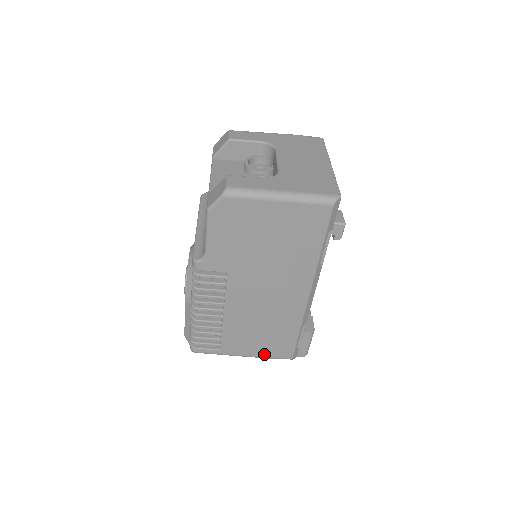
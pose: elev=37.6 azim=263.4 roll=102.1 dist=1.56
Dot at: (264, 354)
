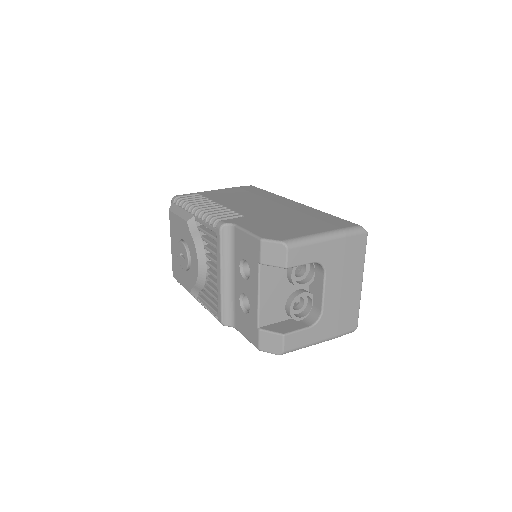
Dot at: occluded
